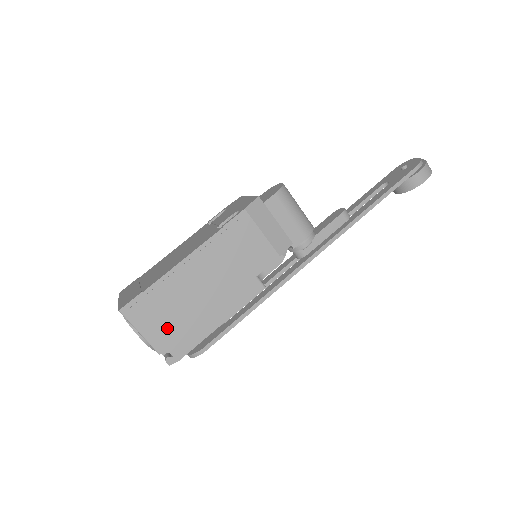
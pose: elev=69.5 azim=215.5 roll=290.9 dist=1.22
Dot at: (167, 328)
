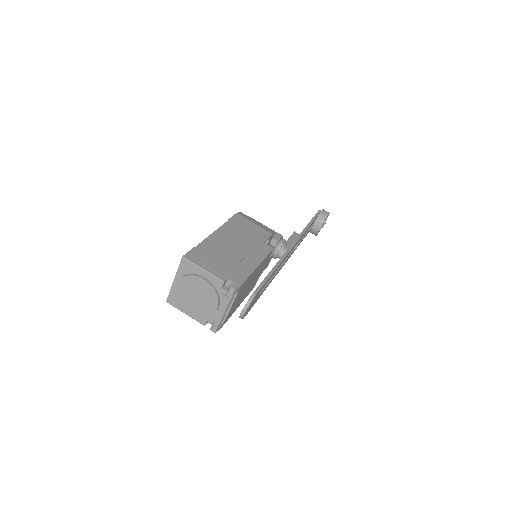
Dot at: (221, 267)
